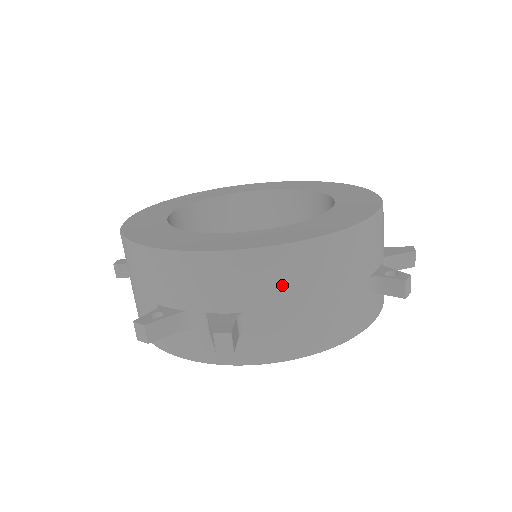
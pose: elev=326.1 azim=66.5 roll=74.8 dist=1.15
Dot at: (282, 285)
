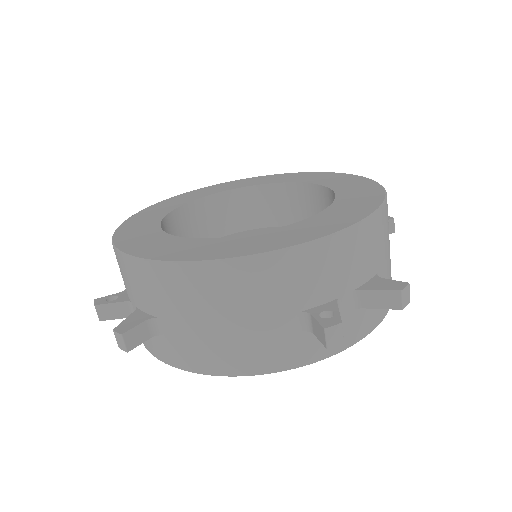
Dot at: (181, 301)
